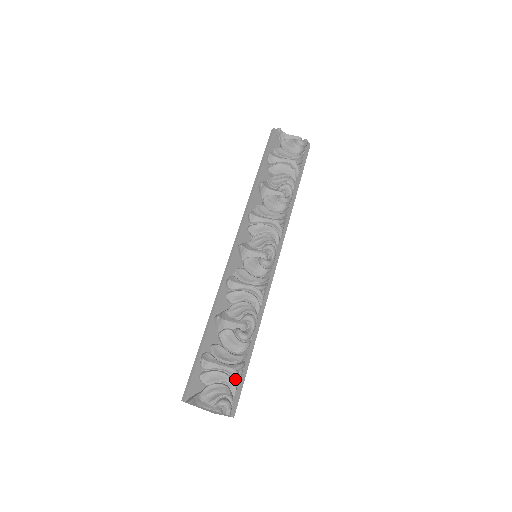
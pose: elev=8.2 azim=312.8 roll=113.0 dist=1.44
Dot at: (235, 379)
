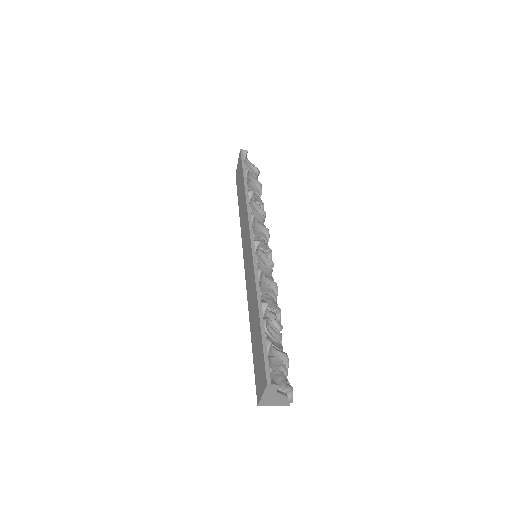
Dot at: (285, 367)
